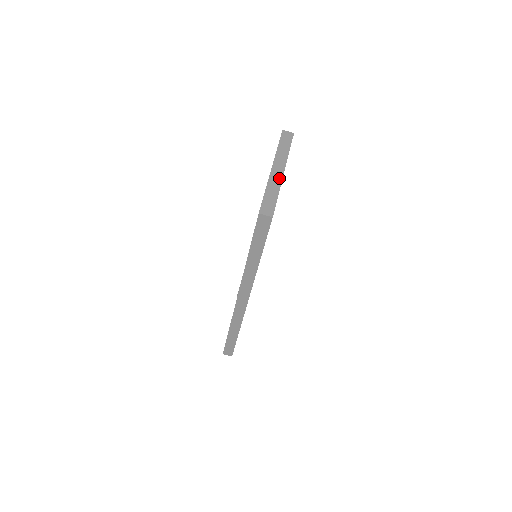
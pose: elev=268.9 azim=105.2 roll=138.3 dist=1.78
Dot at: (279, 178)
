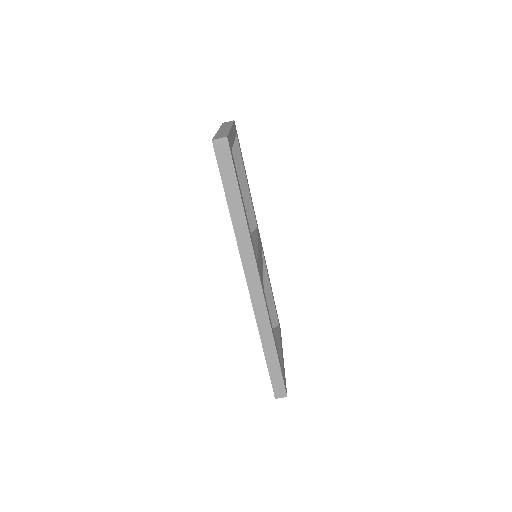
Dot at: (227, 129)
